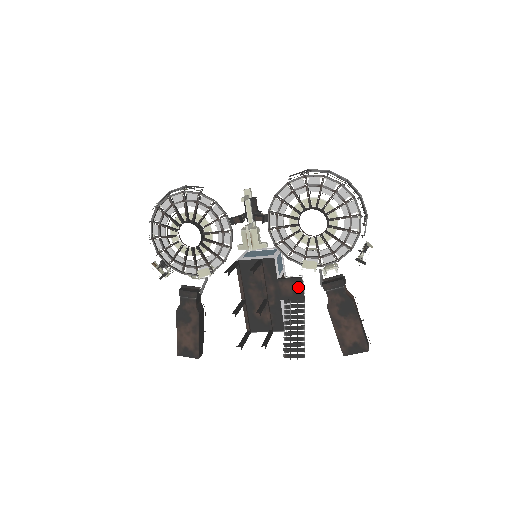
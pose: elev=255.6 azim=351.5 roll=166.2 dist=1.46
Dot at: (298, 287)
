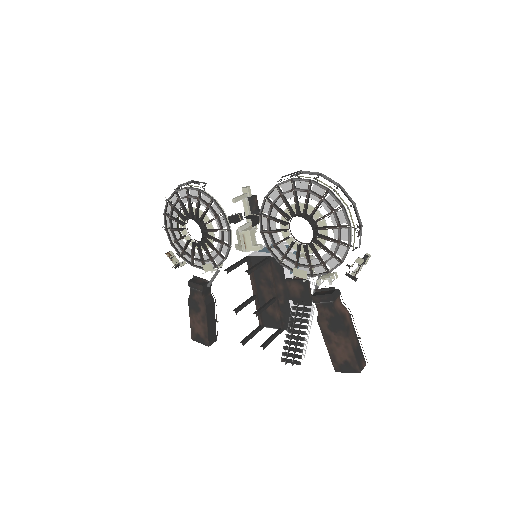
Dot at: (305, 290)
